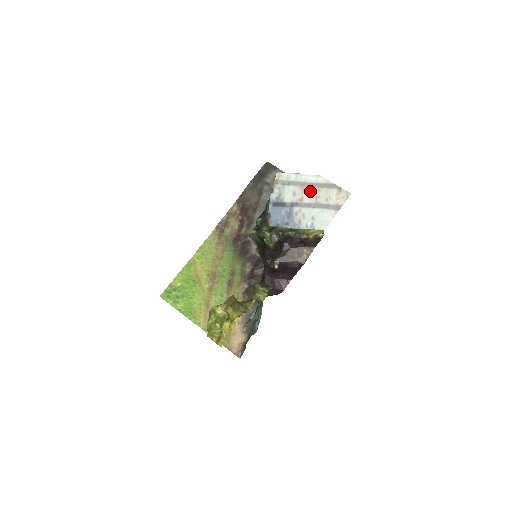
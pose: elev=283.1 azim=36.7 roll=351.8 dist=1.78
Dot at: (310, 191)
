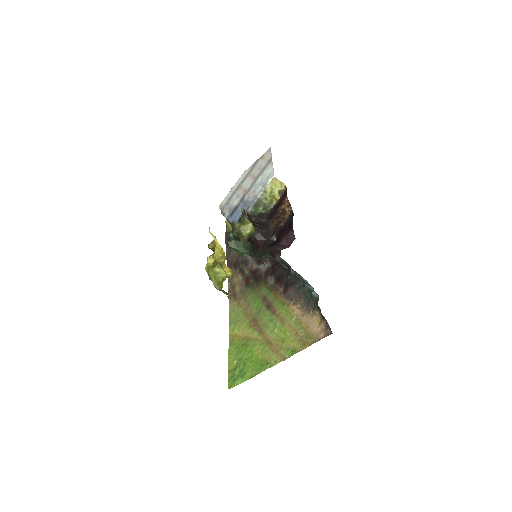
Dot at: (246, 182)
